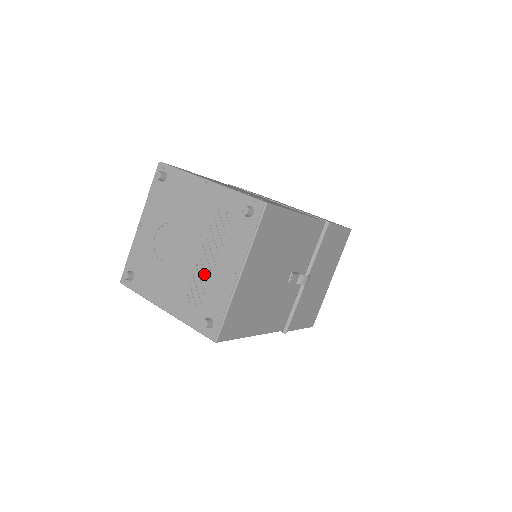
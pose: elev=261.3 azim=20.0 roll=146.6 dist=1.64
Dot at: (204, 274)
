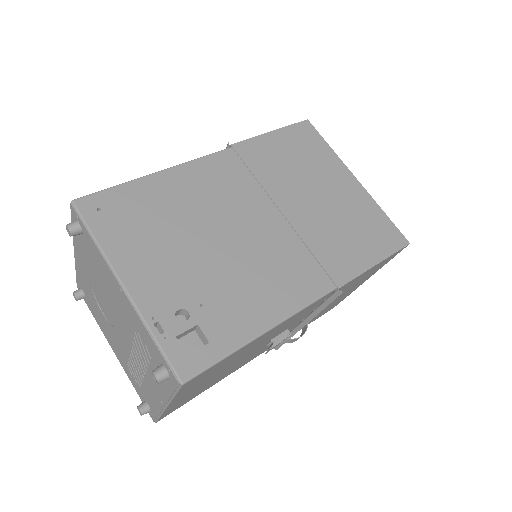
Dot at: (137, 368)
